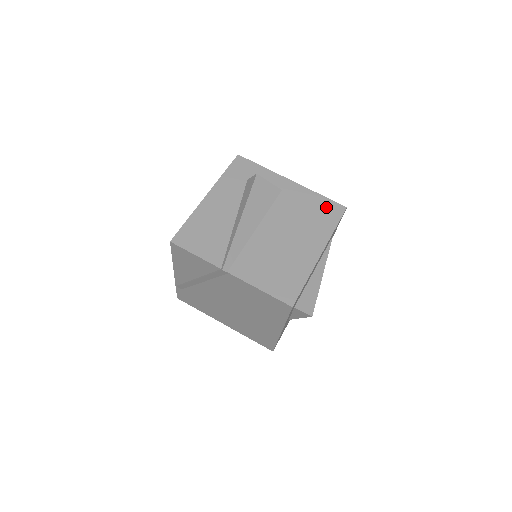
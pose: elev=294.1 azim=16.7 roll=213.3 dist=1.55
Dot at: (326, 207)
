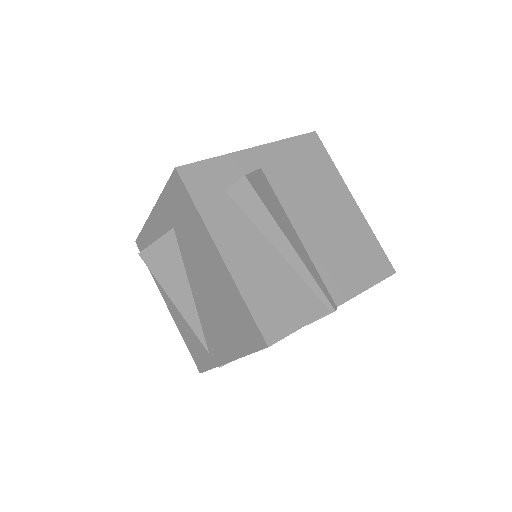
Dot at: (306, 148)
